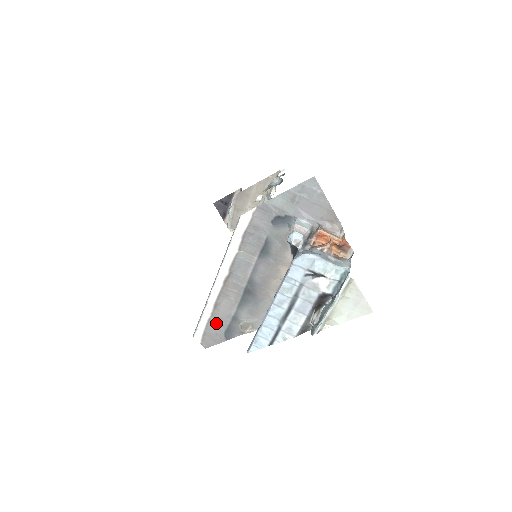
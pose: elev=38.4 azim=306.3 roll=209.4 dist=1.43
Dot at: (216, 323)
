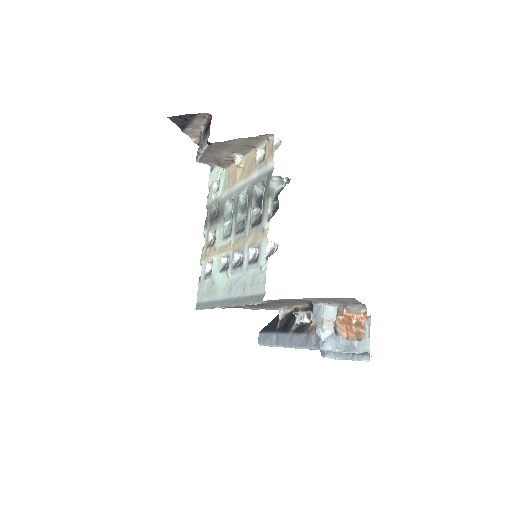
Dot at: occluded
